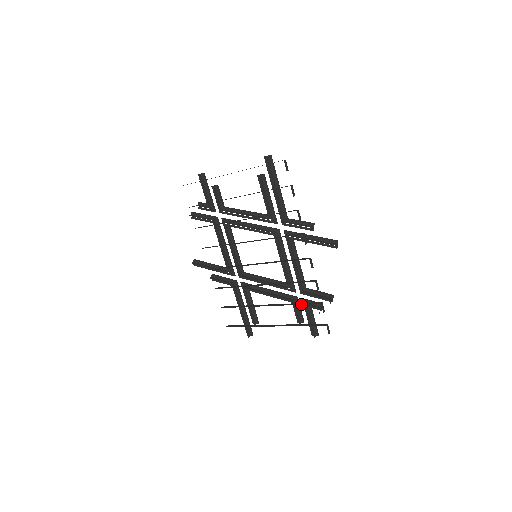
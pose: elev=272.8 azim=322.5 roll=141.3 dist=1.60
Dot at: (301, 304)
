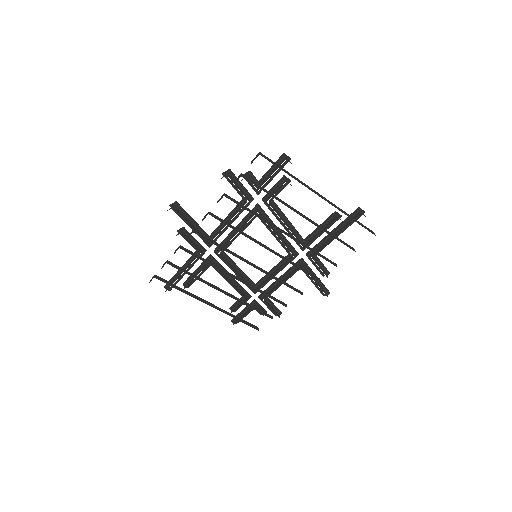
Dot at: (256, 310)
